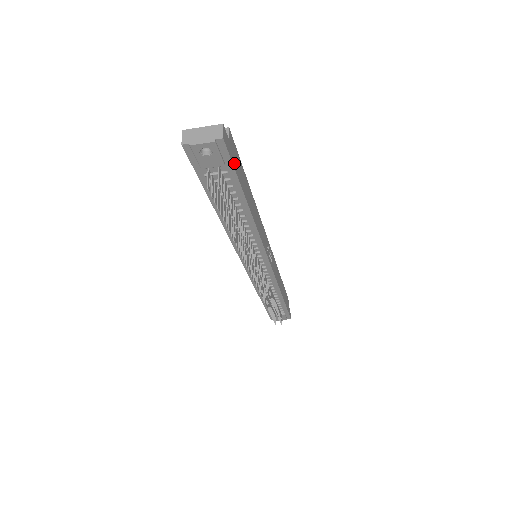
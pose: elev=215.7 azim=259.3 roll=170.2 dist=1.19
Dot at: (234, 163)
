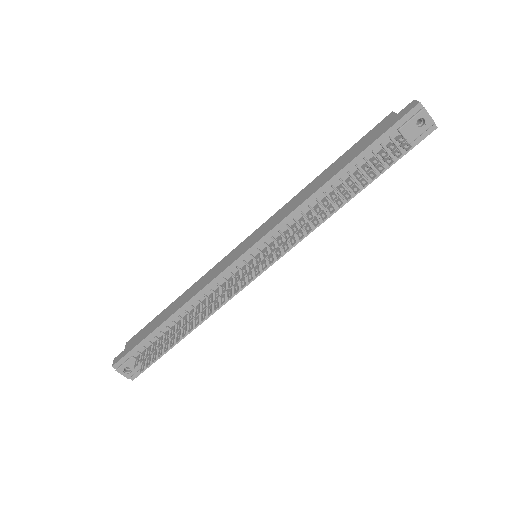
Dot at: (404, 152)
